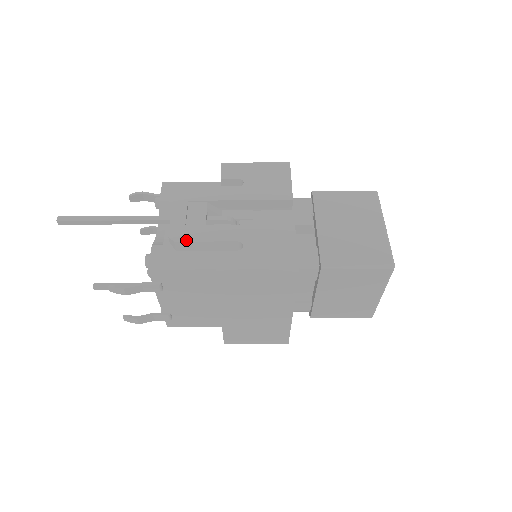
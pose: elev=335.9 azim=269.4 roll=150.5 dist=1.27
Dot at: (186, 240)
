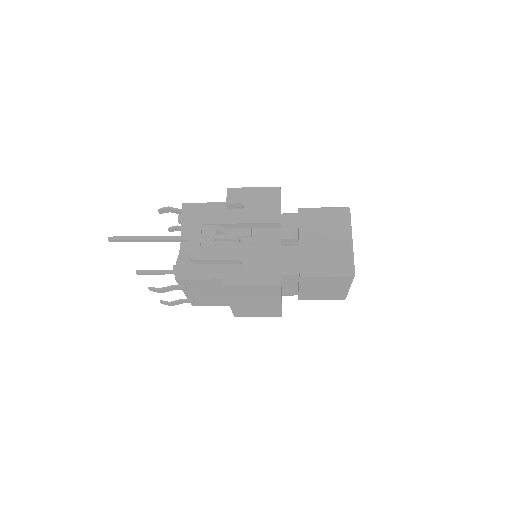
Dot at: (201, 259)
